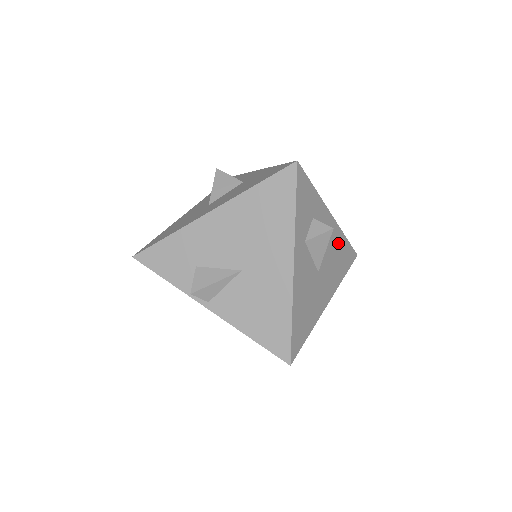
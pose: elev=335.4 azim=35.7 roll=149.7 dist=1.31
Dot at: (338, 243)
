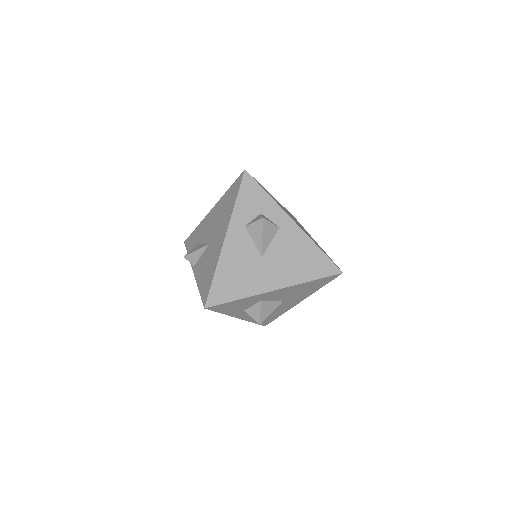
Dot at: (303, 247)
